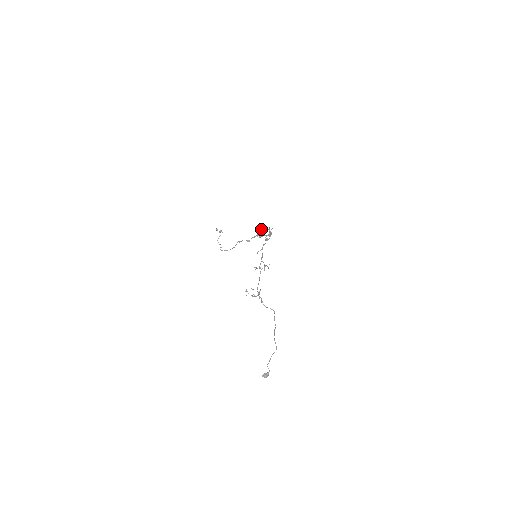
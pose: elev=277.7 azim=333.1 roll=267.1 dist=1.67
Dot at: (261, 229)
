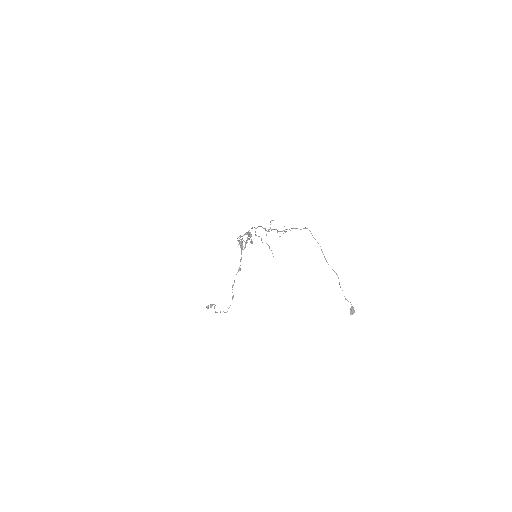
Dot at: occluded
